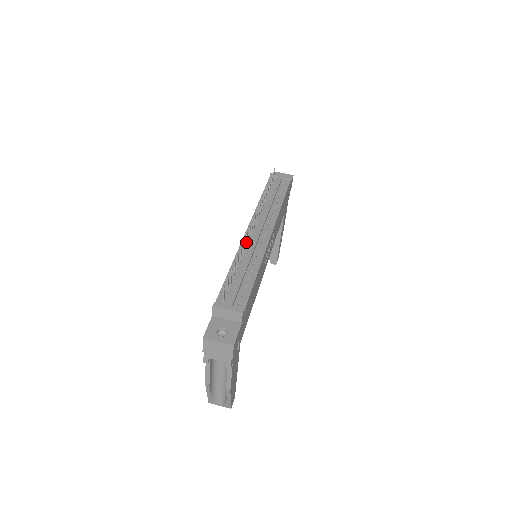
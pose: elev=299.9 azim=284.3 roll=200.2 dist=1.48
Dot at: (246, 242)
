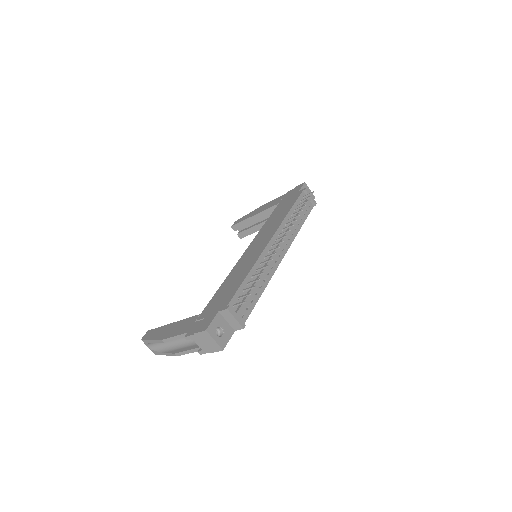
Dot at: (269, 256)
